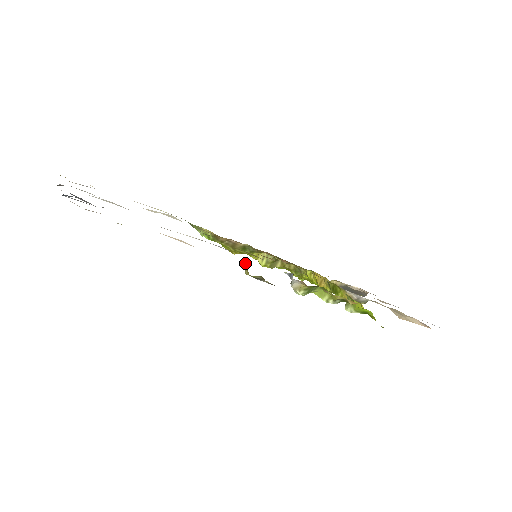
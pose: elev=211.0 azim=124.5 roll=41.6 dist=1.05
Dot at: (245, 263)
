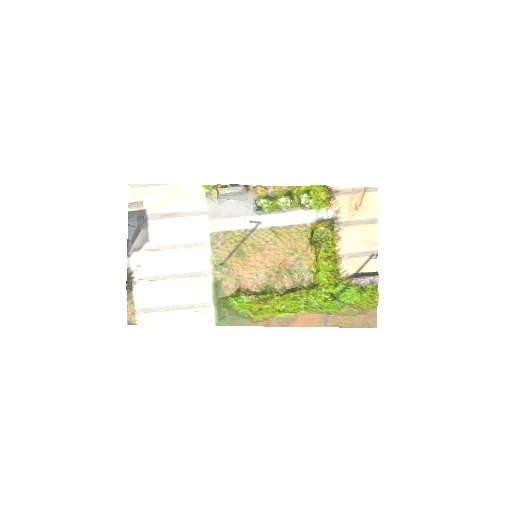
Dot at: (216, 191)
